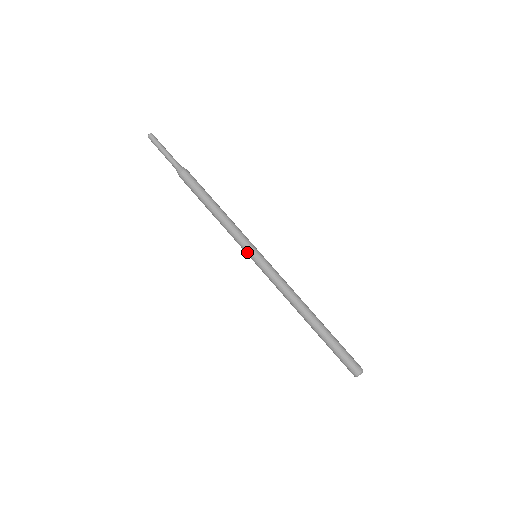
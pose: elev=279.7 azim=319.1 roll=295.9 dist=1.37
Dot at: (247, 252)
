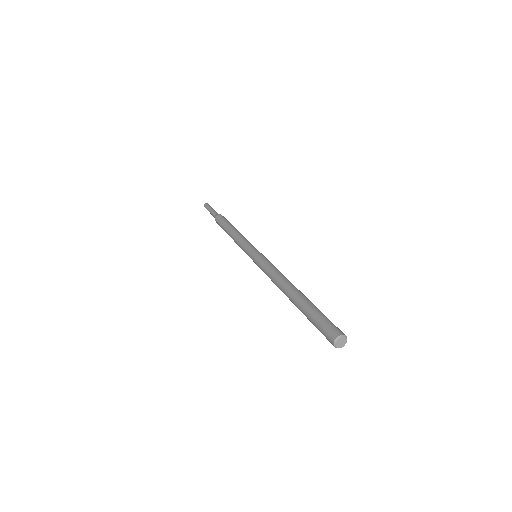
Dot at: (248, 253)
